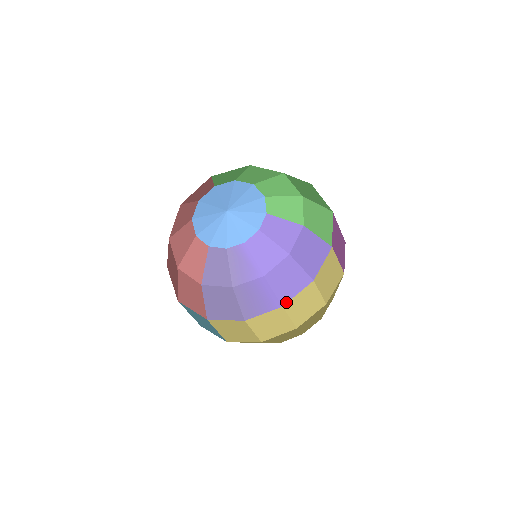
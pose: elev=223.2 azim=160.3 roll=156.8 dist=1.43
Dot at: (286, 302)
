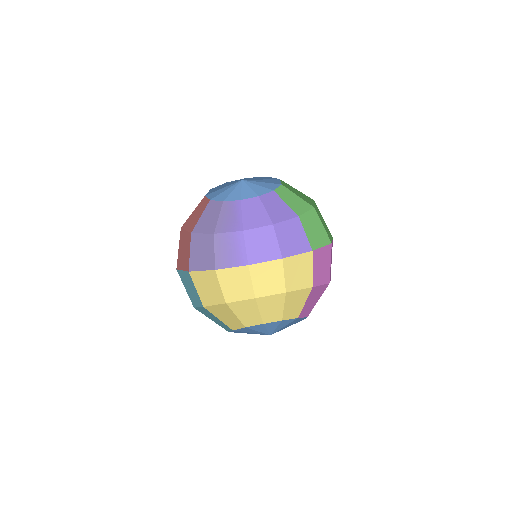
Dot at: (253, 263)
